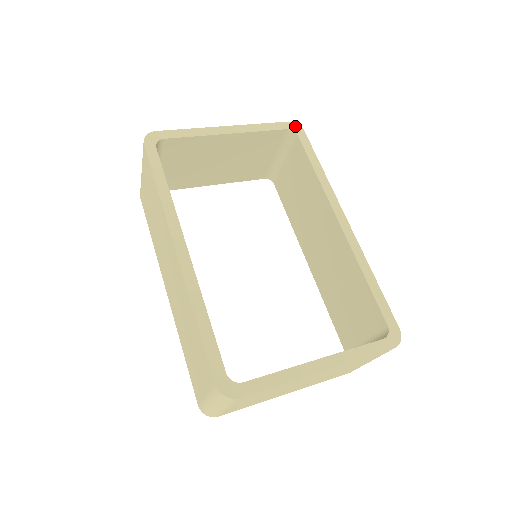
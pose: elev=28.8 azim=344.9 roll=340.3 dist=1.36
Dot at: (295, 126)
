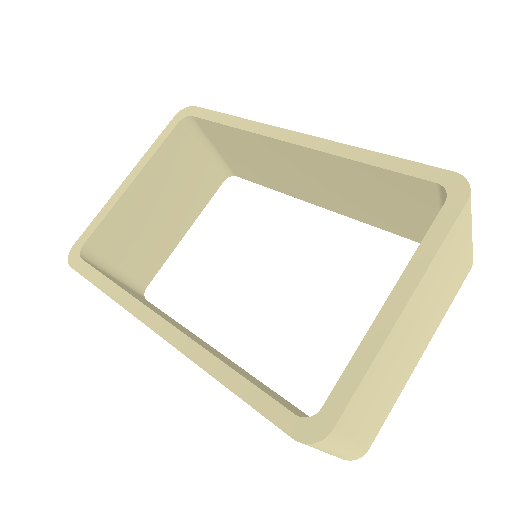
Dot at: (184, 112)
